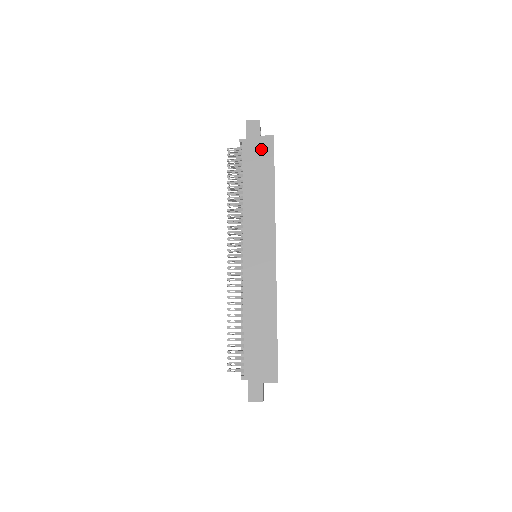
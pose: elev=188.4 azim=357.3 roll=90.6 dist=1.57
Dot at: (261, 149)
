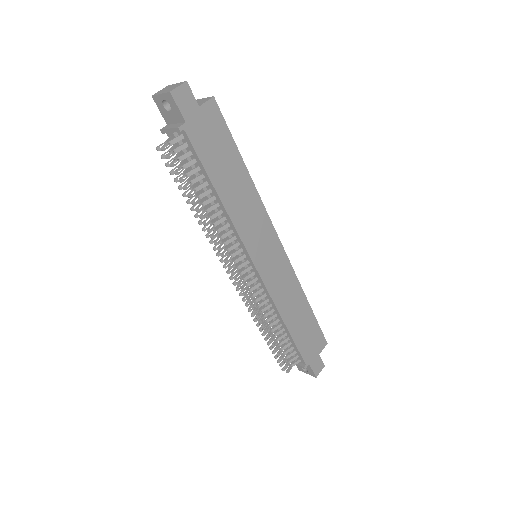
Dot at: (210, 126)
